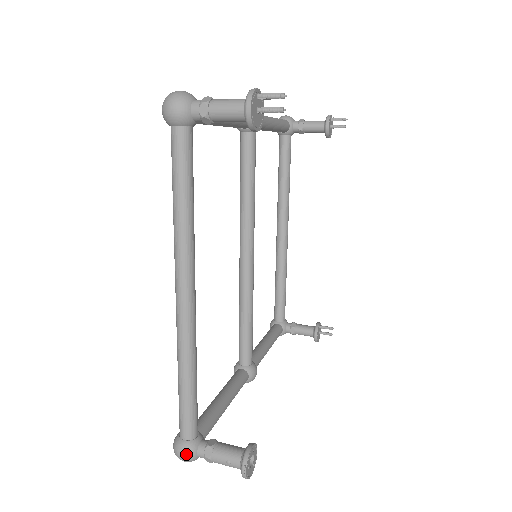
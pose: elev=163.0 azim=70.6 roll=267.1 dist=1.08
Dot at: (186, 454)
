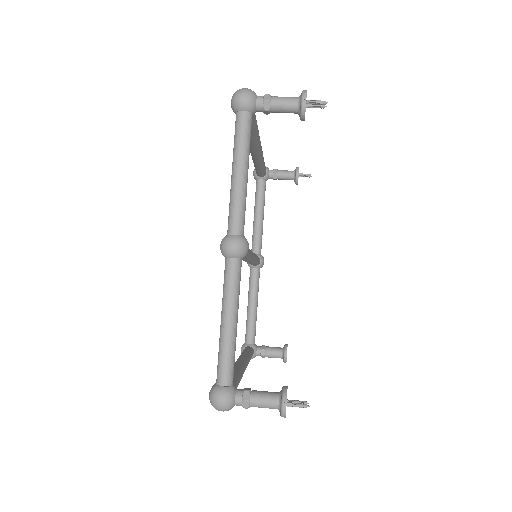
Dot at: occluded
